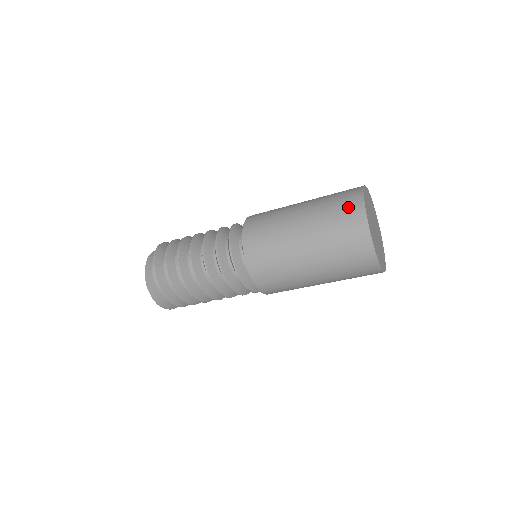
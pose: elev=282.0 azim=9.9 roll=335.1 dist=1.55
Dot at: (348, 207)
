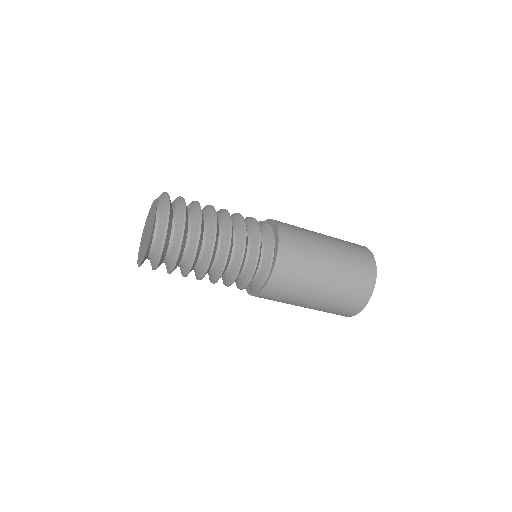
Dot at: (356, 302)
